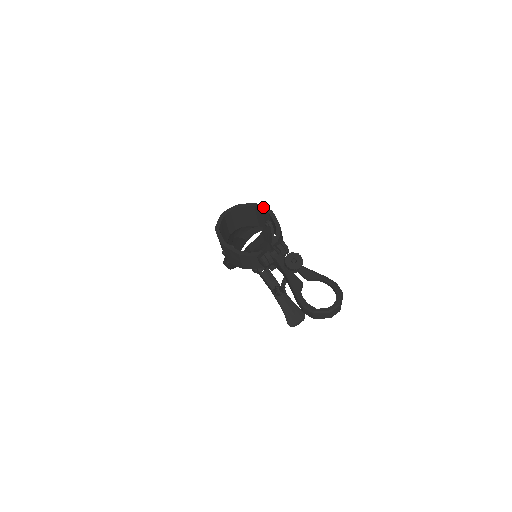
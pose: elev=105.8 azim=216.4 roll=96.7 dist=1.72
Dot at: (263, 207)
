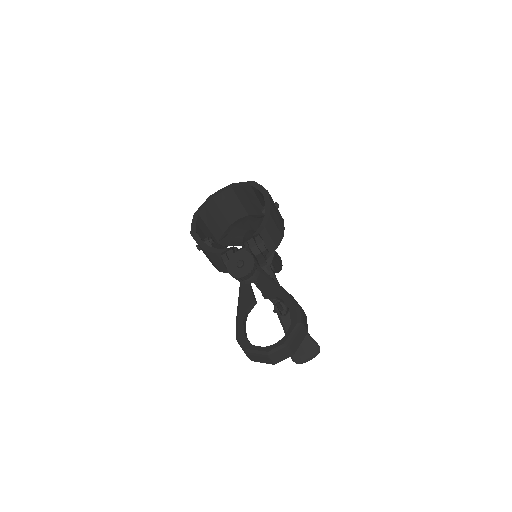
Dot at: (259, 186)
